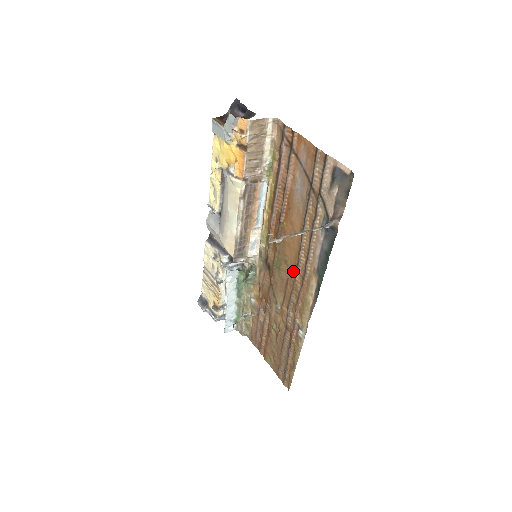
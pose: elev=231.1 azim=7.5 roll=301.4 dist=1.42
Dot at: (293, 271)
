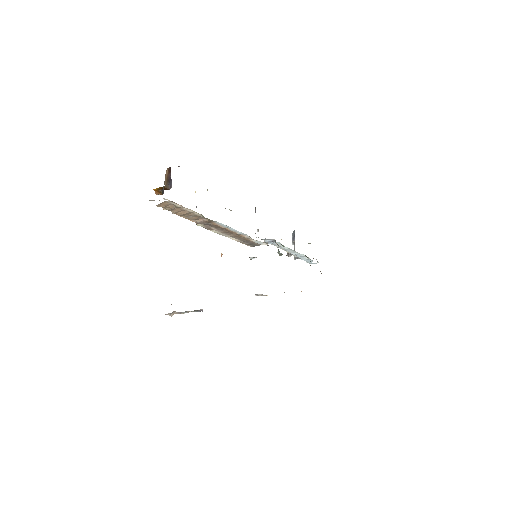
Dot at: occluded
